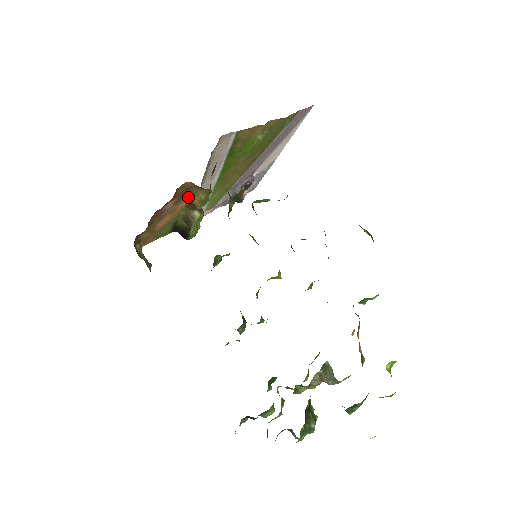
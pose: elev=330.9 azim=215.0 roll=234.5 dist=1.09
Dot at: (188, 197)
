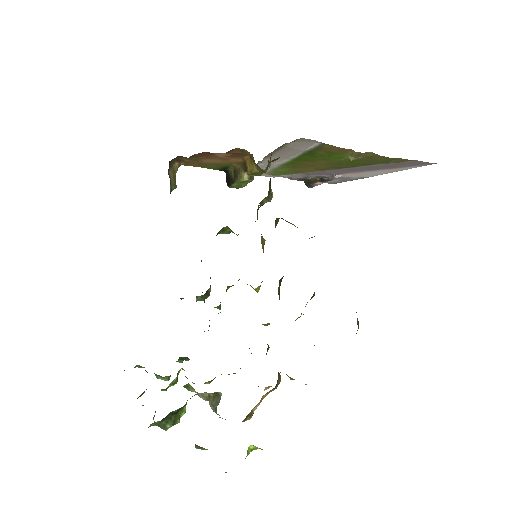
Dot at: (245, 159)
